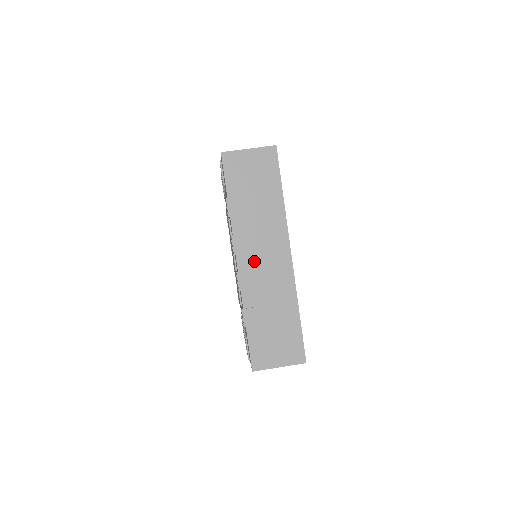
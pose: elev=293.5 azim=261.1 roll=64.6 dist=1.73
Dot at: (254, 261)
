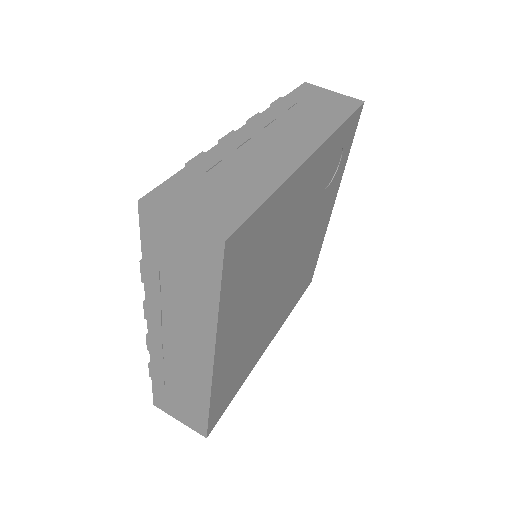
Dot at: (262, 136)
